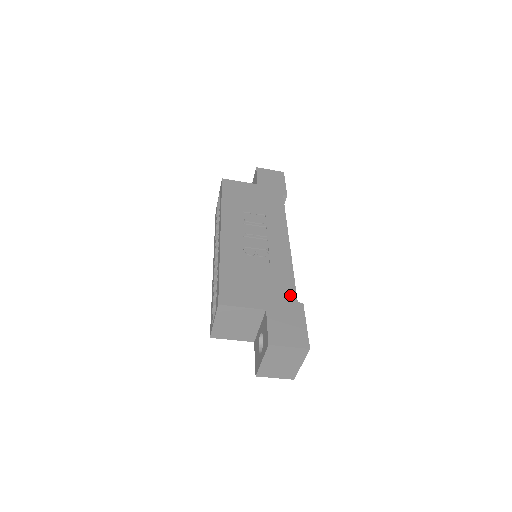
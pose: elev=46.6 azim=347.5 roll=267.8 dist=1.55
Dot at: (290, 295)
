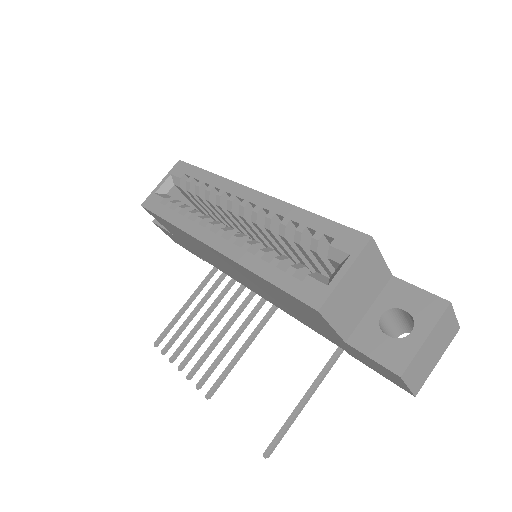
Dot at: occluded
